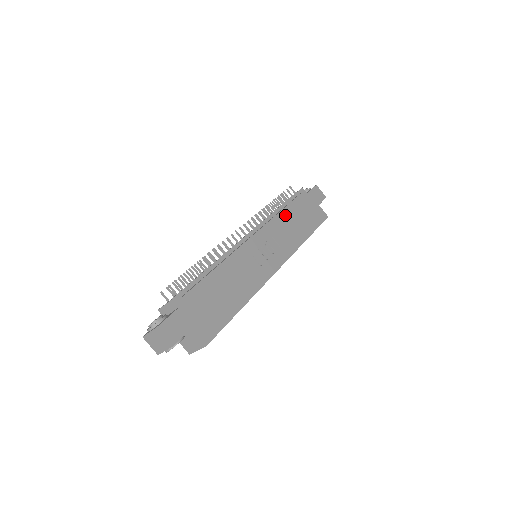
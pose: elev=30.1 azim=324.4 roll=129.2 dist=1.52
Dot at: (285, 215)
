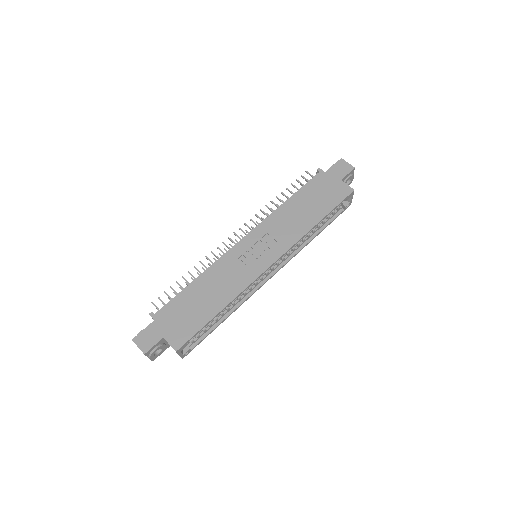
Dot at: (289, 206)
